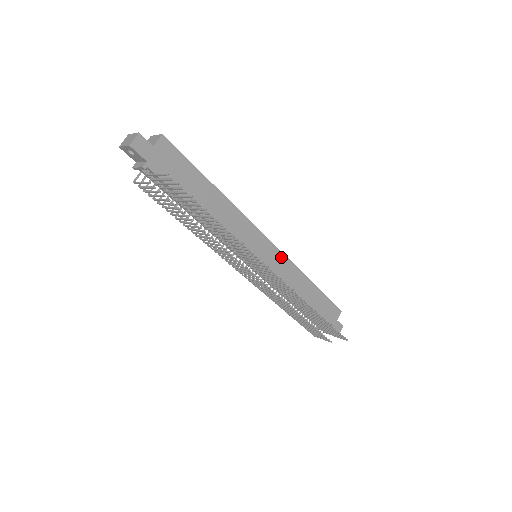
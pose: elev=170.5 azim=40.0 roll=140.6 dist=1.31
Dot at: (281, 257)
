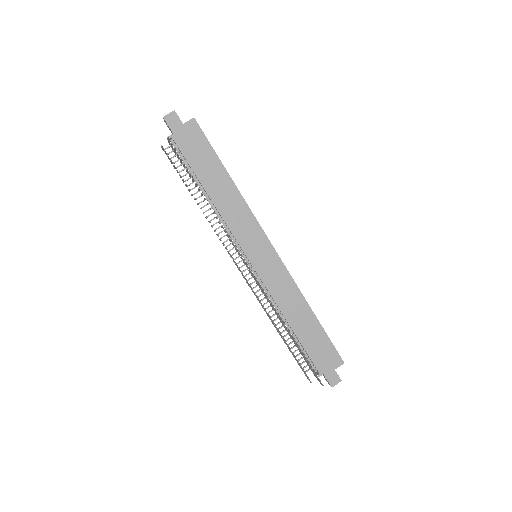
Dot at: (281, 268)
